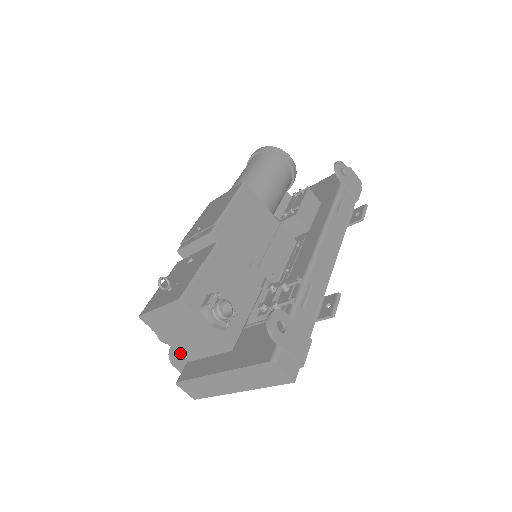
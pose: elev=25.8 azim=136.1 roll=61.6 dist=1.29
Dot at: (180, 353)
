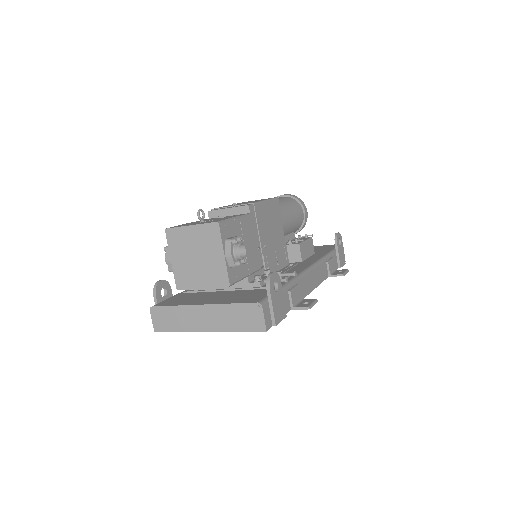
Dot at: (176, 278)
